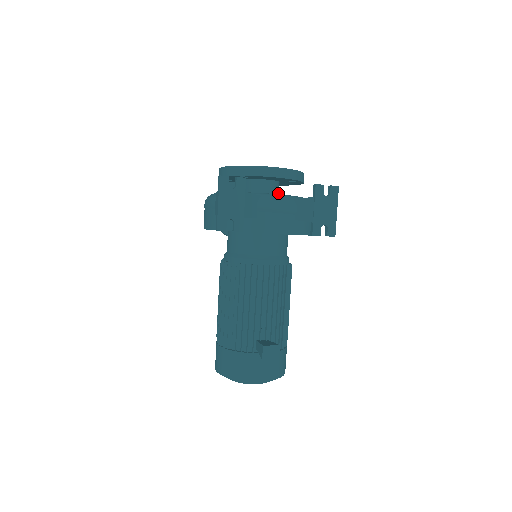
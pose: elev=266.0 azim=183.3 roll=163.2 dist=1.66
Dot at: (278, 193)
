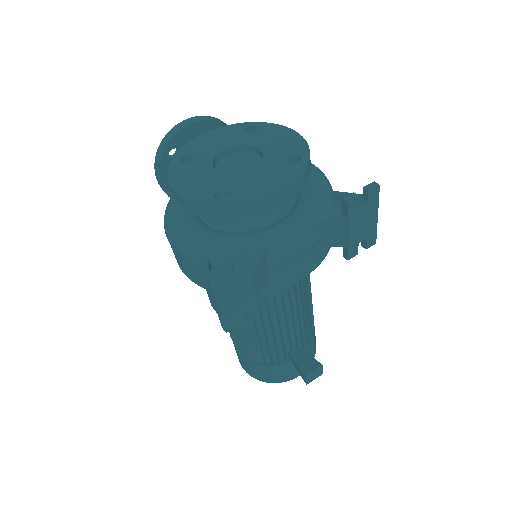
Dot at: occluded
